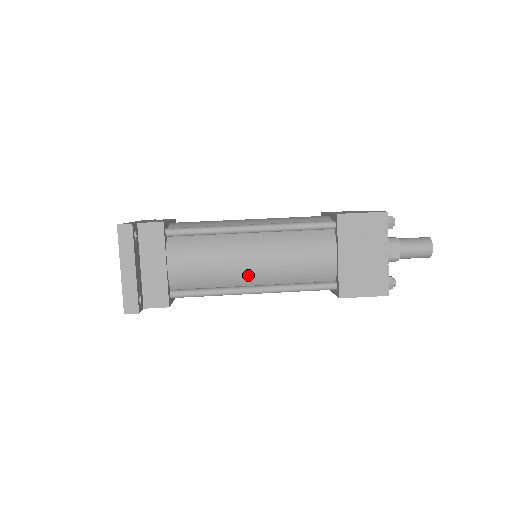
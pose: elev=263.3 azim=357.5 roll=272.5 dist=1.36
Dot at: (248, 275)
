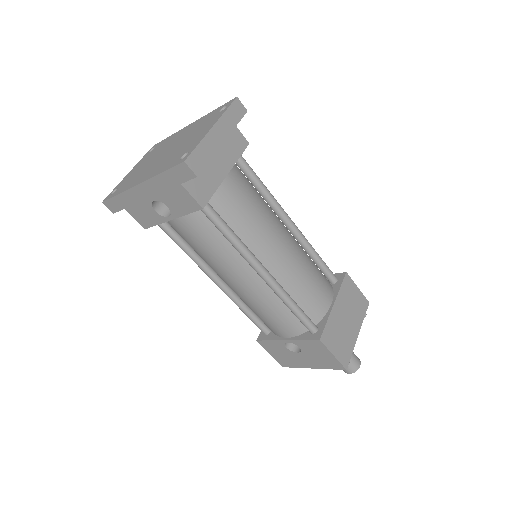
Dot at: (271, 254)
